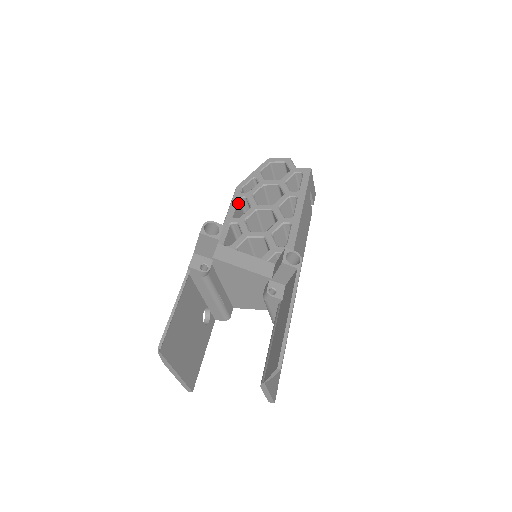
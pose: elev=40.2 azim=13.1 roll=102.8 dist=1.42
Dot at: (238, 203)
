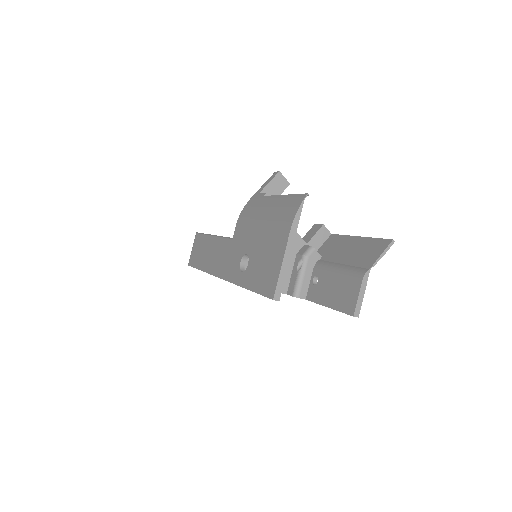
Dot at: occluded
